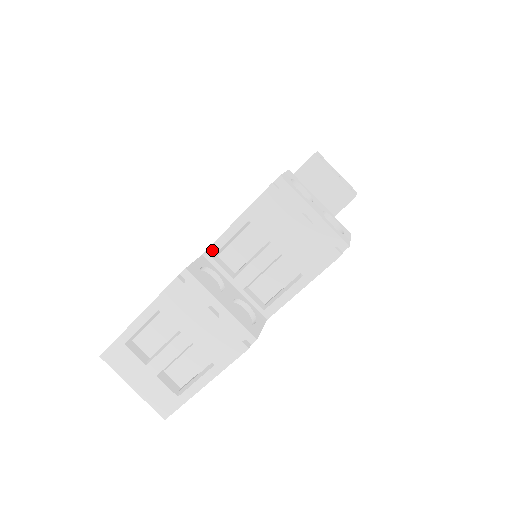
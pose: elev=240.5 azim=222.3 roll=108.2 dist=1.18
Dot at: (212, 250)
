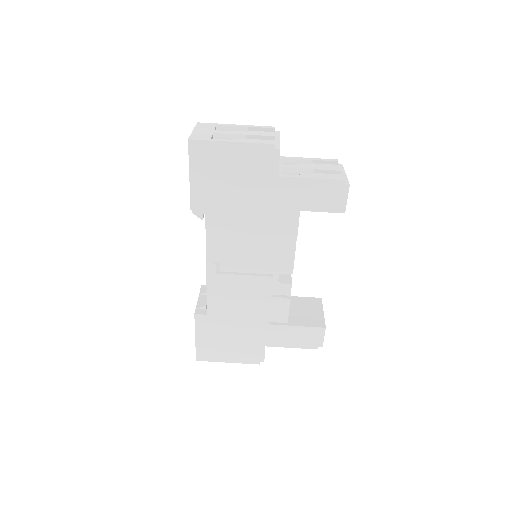
Dot at: (285, 157)
